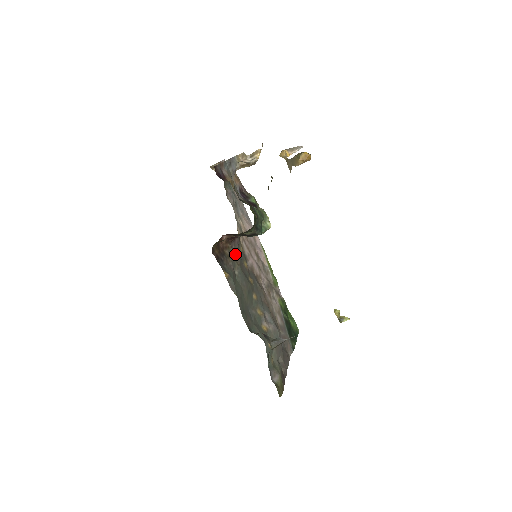
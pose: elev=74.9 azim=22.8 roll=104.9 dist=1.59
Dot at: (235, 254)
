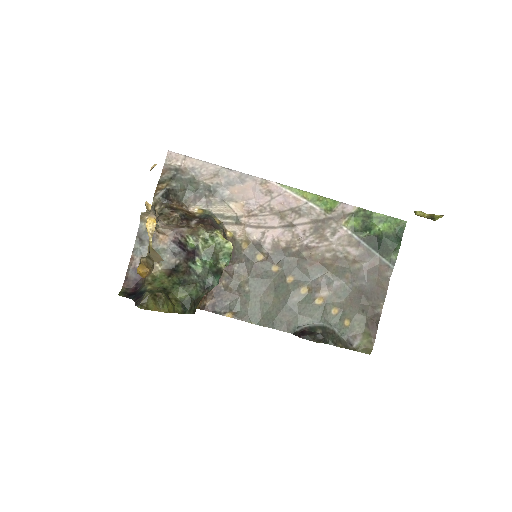
Dot at: (237, 268)
